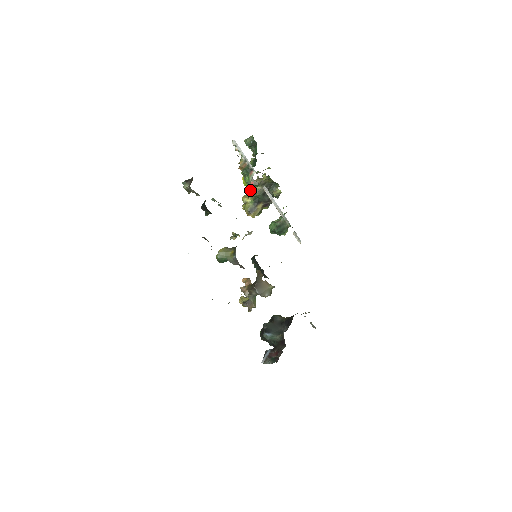
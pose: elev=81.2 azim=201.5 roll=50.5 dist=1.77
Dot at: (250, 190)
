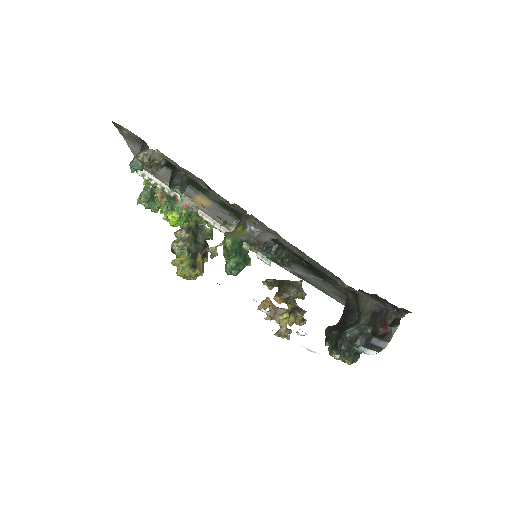
Dot at: (177, 245)
